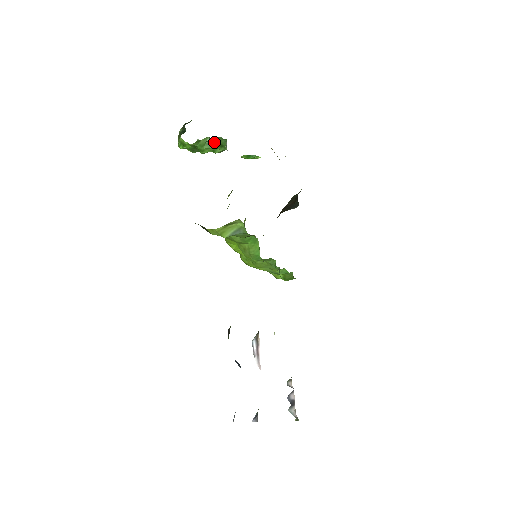
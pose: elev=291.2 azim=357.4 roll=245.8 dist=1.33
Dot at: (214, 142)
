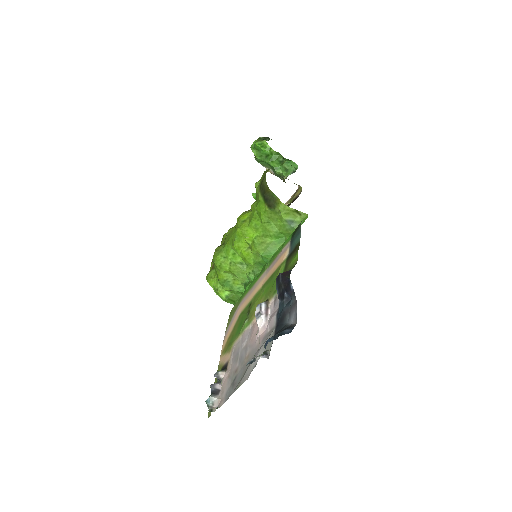
Dot at: (287, 164)
